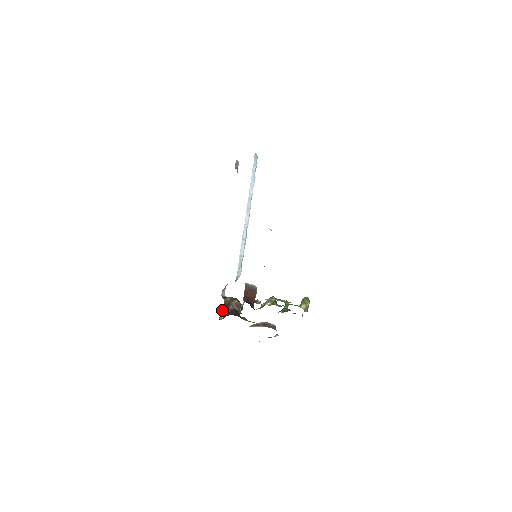
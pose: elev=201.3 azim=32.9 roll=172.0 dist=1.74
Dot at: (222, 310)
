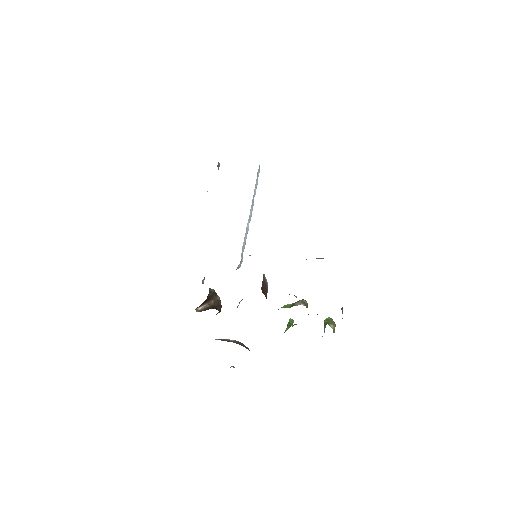
Dot at: (206, 299)
